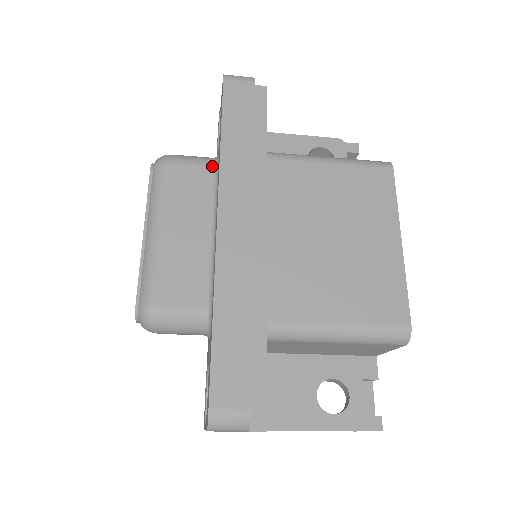
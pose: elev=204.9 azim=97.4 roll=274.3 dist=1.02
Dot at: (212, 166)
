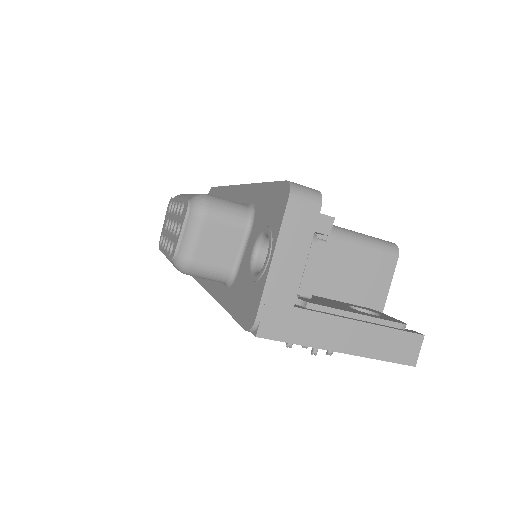
Dot at: occluded
